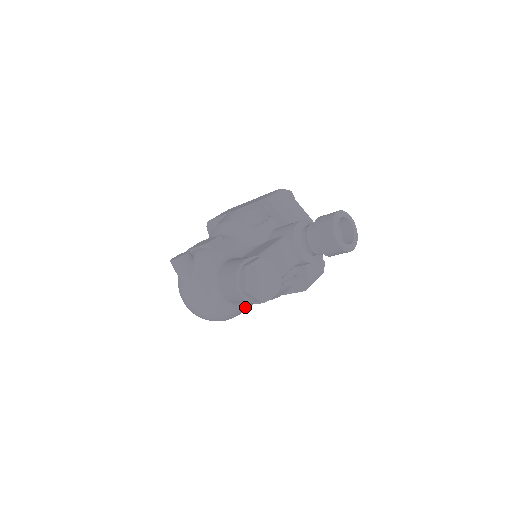
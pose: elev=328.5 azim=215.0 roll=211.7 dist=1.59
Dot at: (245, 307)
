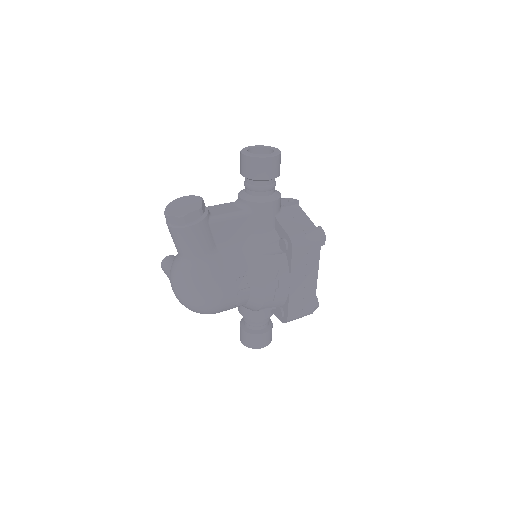
Dot at: (218, 271)
